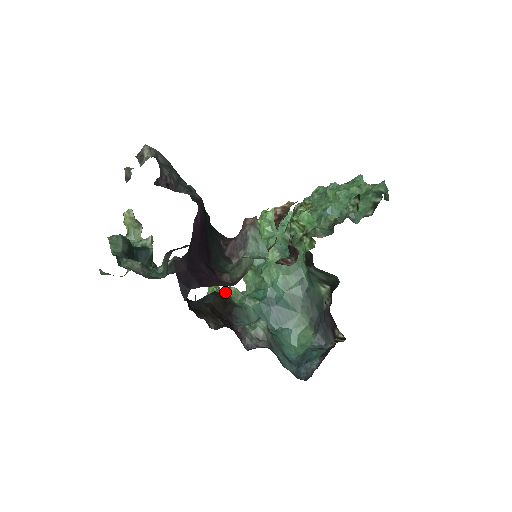
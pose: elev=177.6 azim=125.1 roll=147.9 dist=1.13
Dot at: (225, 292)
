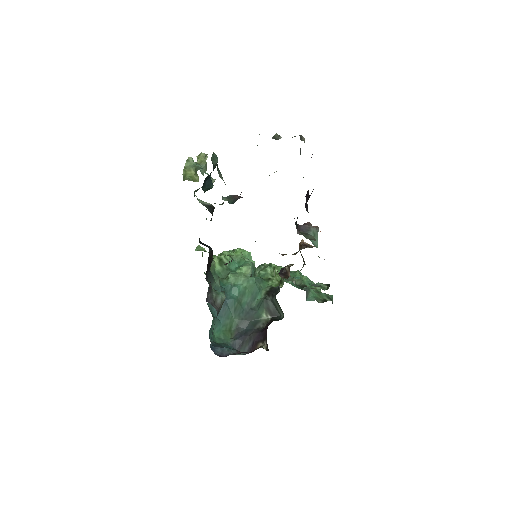
Dot at: (213, 258)
